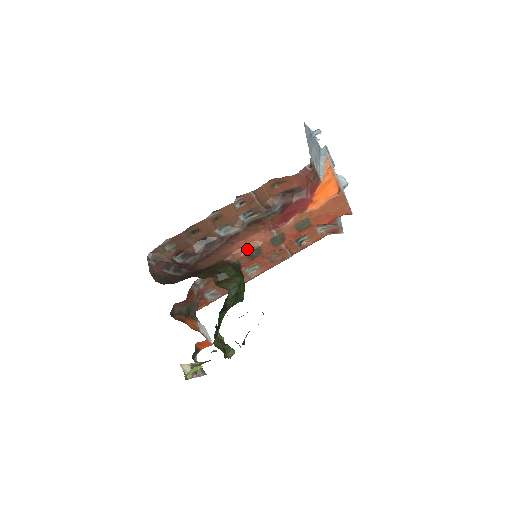
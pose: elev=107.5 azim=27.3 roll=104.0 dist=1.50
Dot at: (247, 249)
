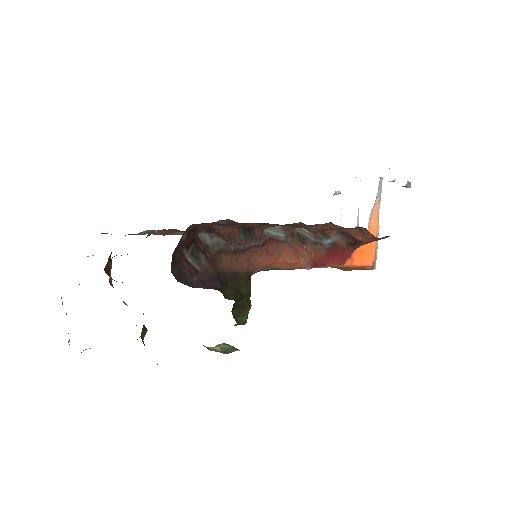
Dot at: (272, 266)
